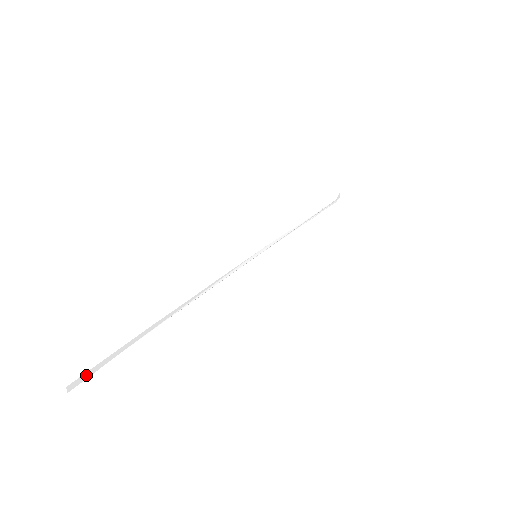
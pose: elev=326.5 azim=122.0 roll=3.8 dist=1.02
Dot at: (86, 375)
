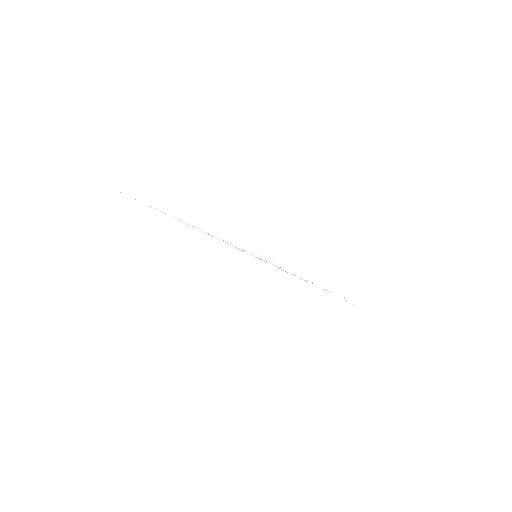
Dot at: (84, 173)
